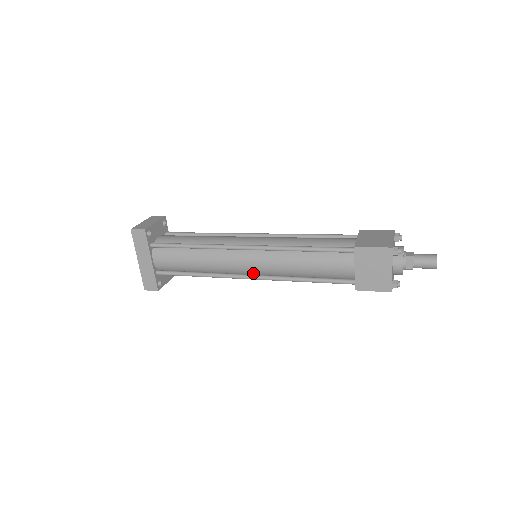
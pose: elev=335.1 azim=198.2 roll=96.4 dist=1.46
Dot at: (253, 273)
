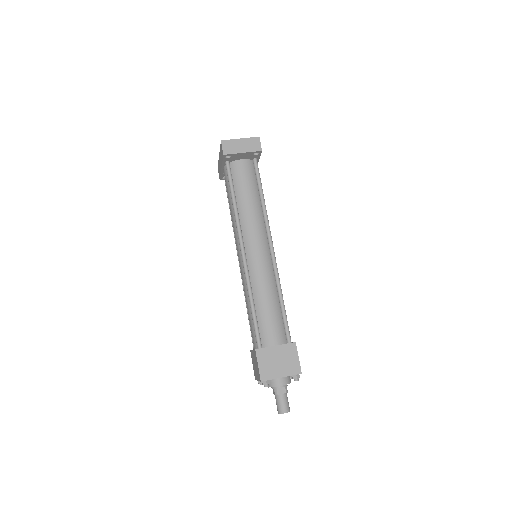
Dot at: occluded
